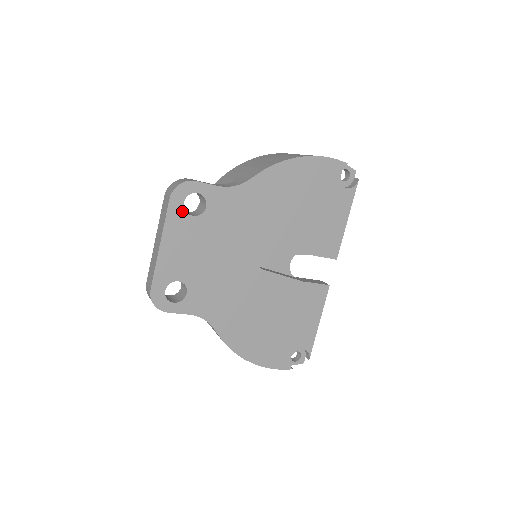
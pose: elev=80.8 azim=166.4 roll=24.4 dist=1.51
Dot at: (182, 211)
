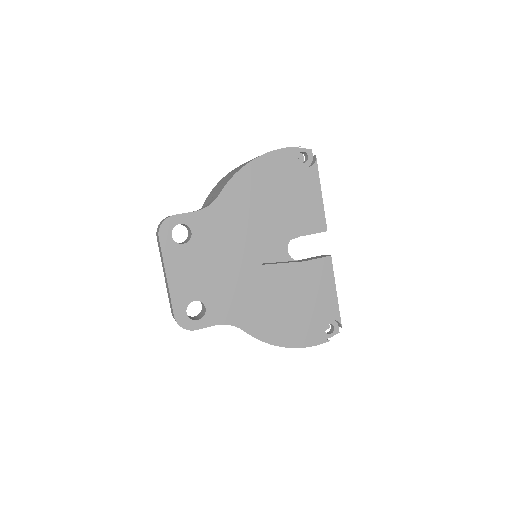
Dot at: (173, 243)
